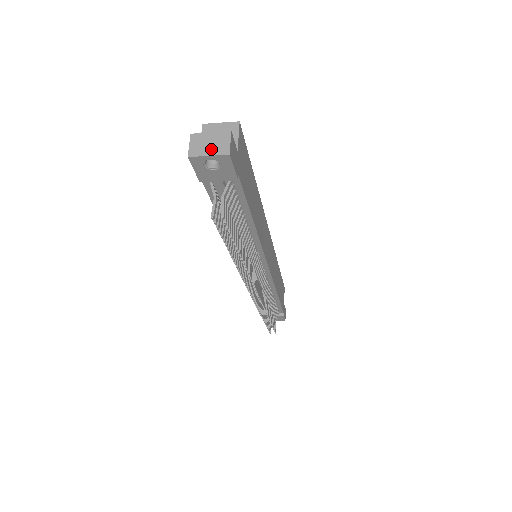
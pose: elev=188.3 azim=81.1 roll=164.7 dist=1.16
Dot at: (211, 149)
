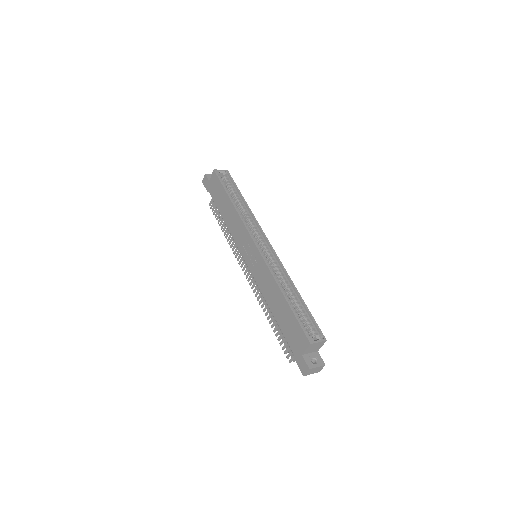
Dot at: (314, 372)
